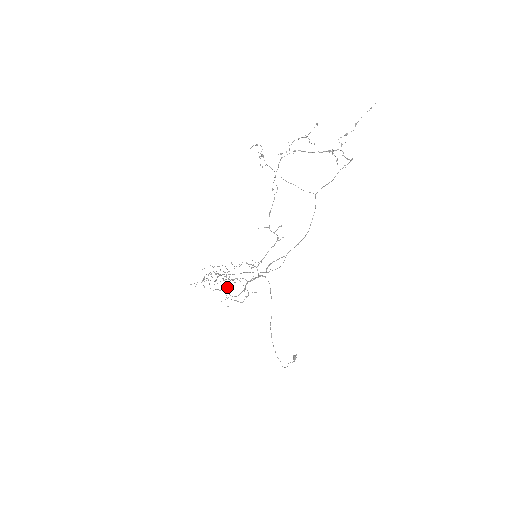
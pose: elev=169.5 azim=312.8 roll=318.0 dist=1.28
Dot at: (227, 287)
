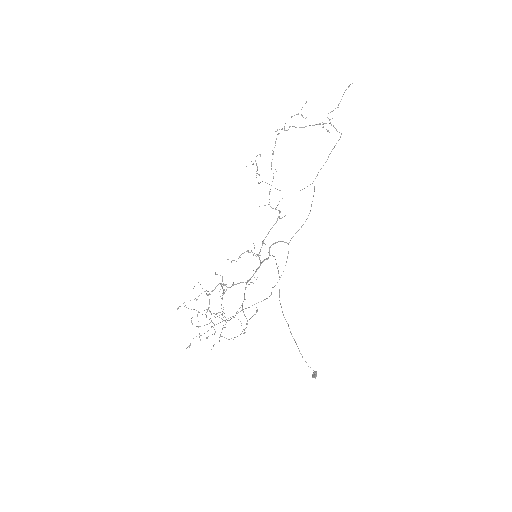
Dot at: (222, 298)
